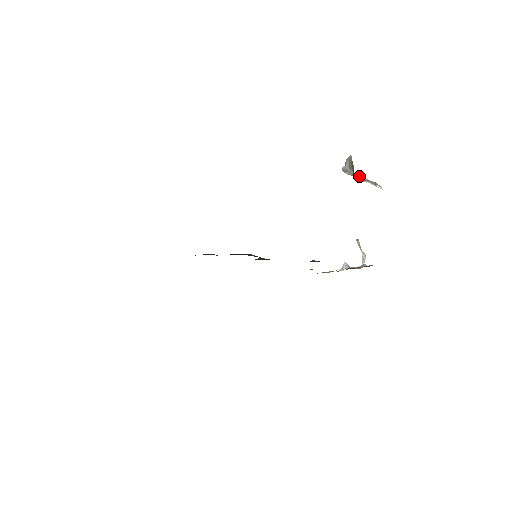
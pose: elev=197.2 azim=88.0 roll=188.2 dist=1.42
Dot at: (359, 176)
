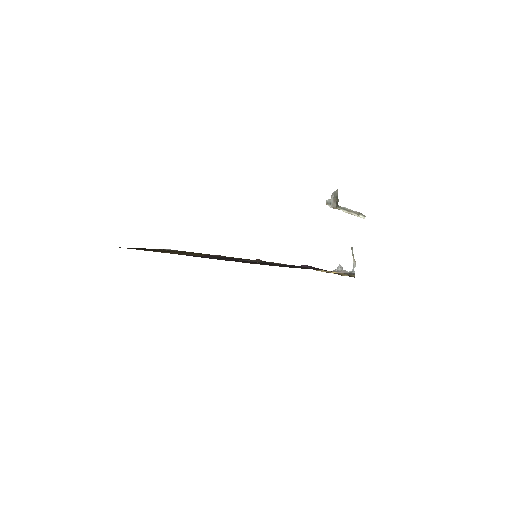
Dot at: (343, 207)
